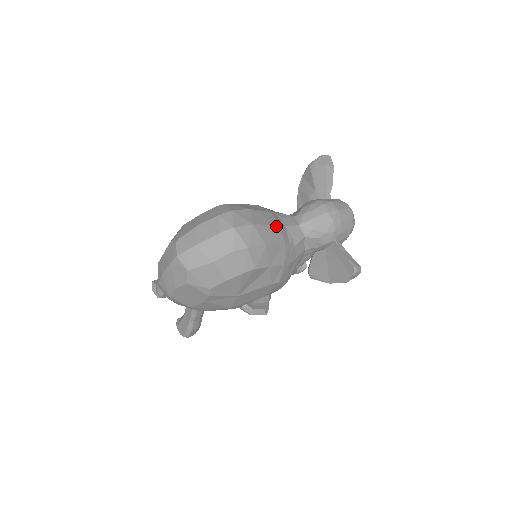
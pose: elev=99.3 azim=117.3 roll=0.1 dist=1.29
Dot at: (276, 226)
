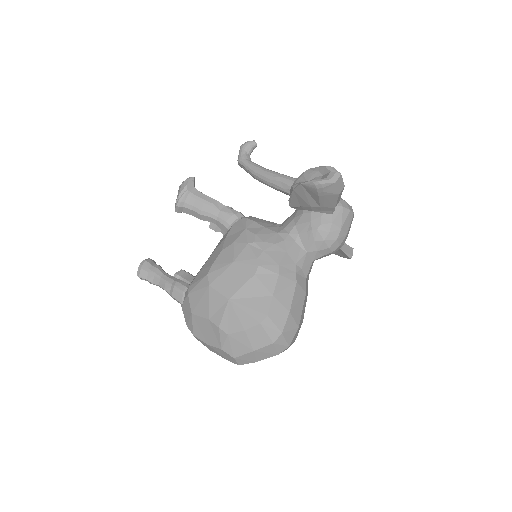
Dot at: (305, 296)
